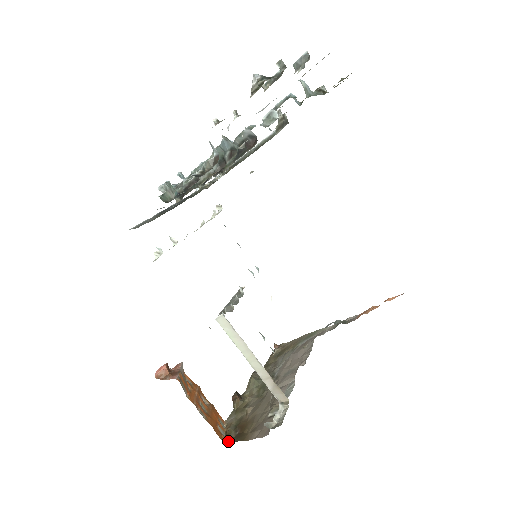
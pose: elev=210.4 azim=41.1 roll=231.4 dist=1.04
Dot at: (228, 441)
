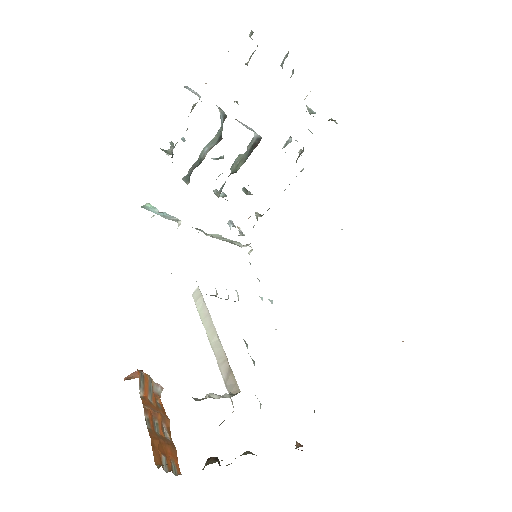
Dot at: (161, 465)
